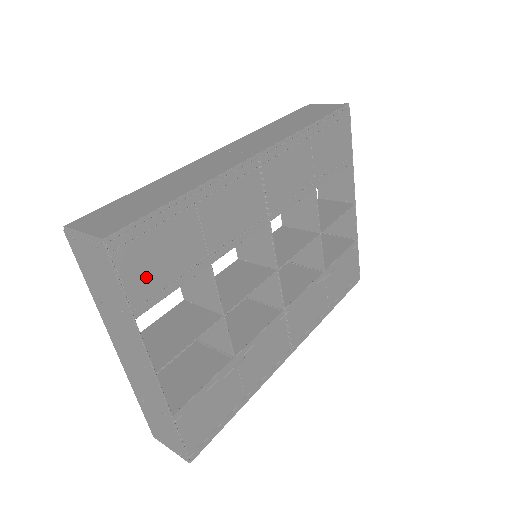
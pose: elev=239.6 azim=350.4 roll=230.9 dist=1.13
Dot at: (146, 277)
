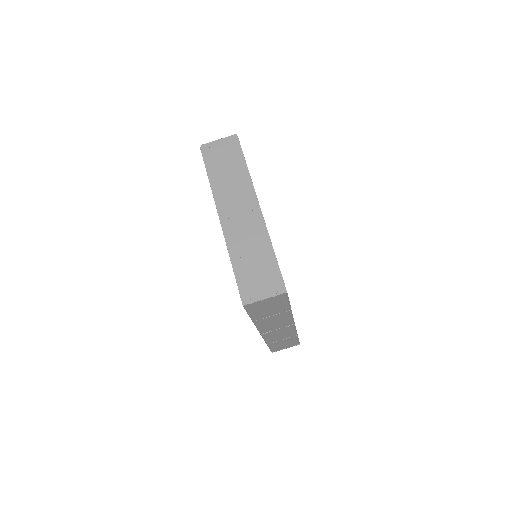
Dot at: occluded
